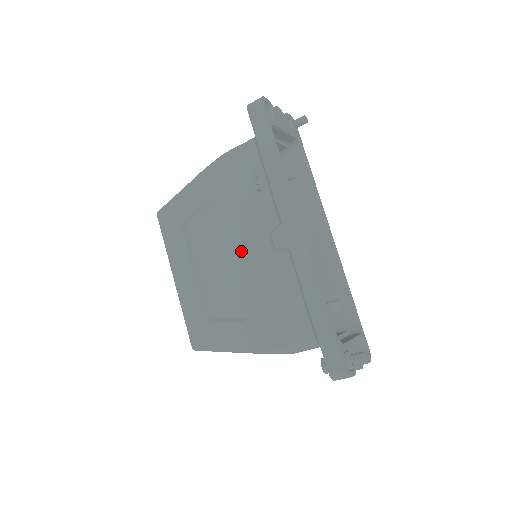
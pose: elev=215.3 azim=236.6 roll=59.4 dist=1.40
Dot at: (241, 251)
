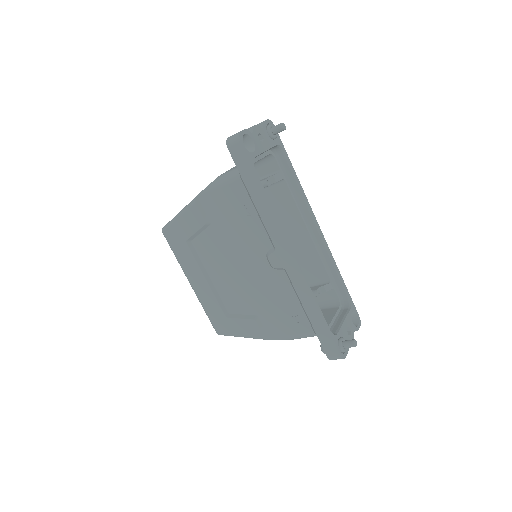
Dot at: (244, 266)
